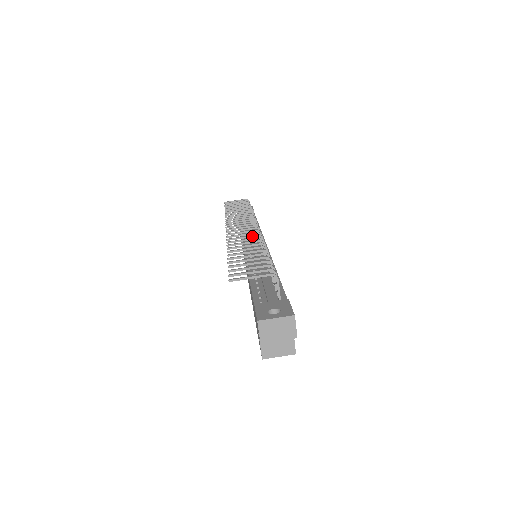
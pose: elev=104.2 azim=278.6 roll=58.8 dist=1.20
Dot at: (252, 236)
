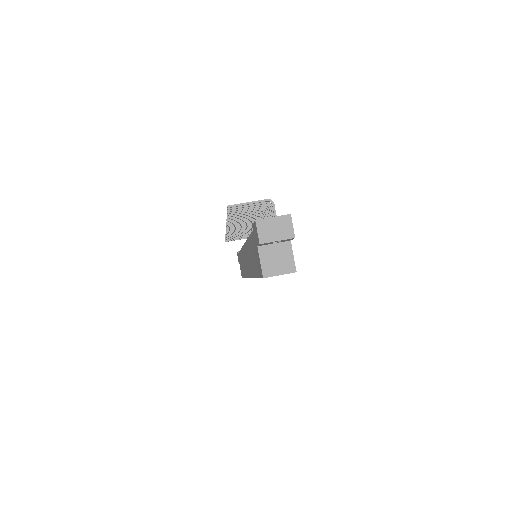
Dot at: (250, 220)
